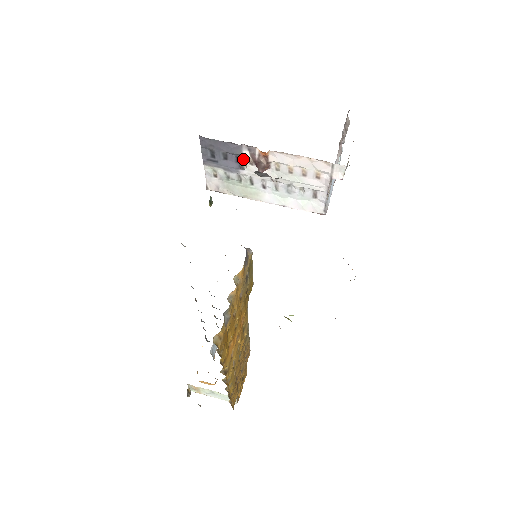
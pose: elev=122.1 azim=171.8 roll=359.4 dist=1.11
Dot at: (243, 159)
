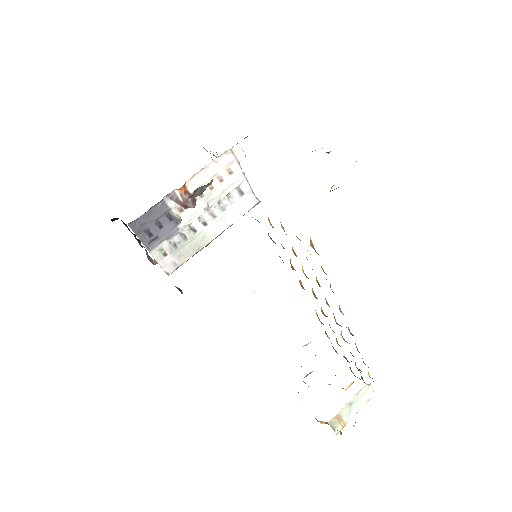
Dot at: (173, 212)
